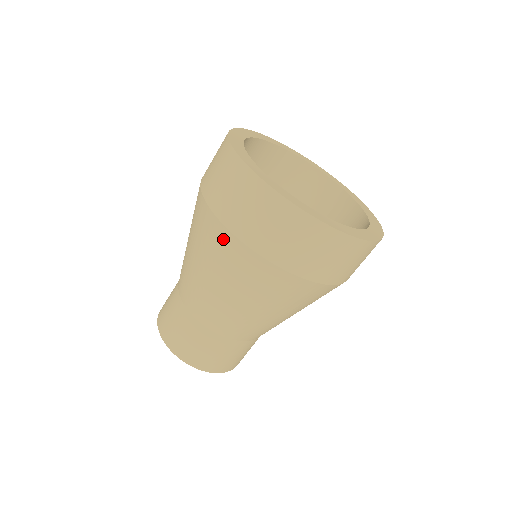
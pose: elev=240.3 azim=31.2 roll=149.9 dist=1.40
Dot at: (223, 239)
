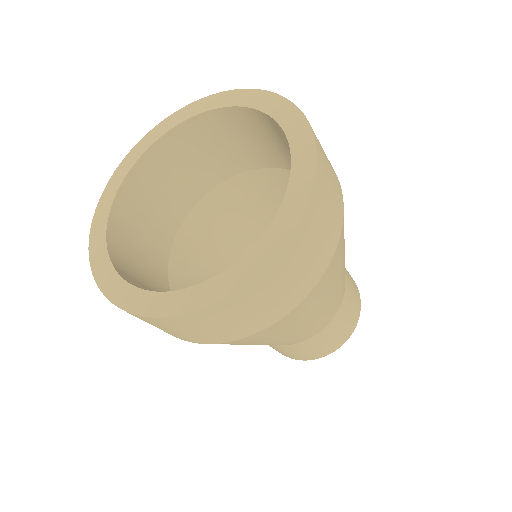
Dot at: (271, 331)
